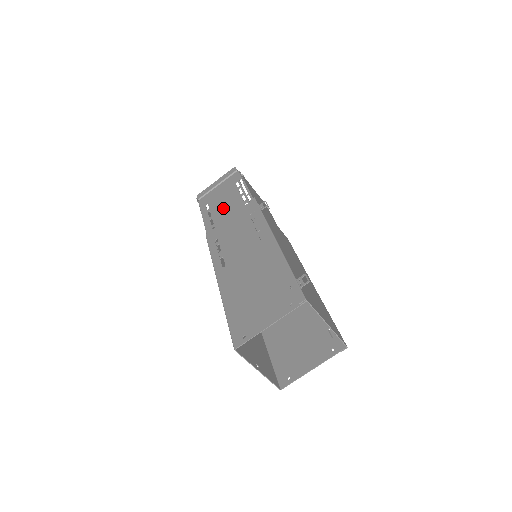
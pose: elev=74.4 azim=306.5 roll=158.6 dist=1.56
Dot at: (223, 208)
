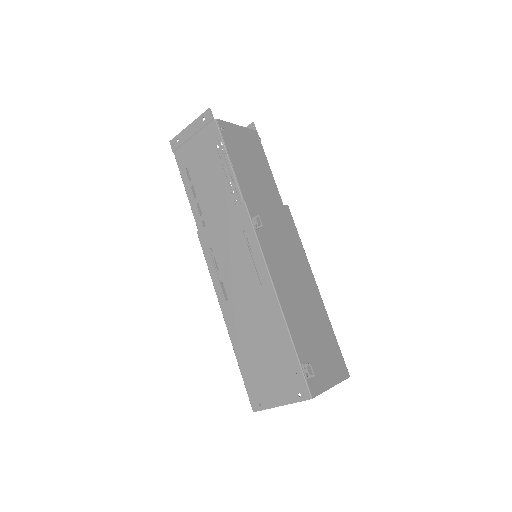
Dot at: (208, 192)
